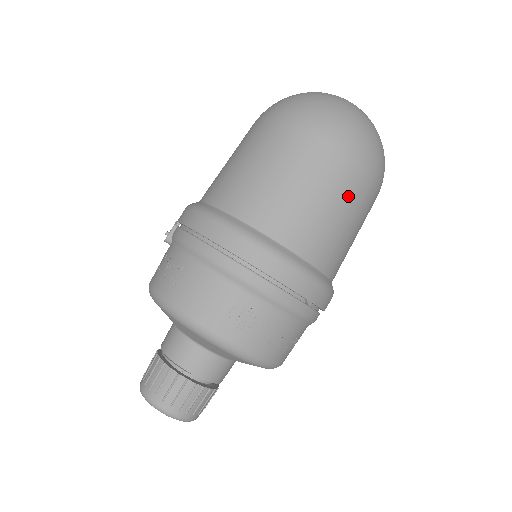
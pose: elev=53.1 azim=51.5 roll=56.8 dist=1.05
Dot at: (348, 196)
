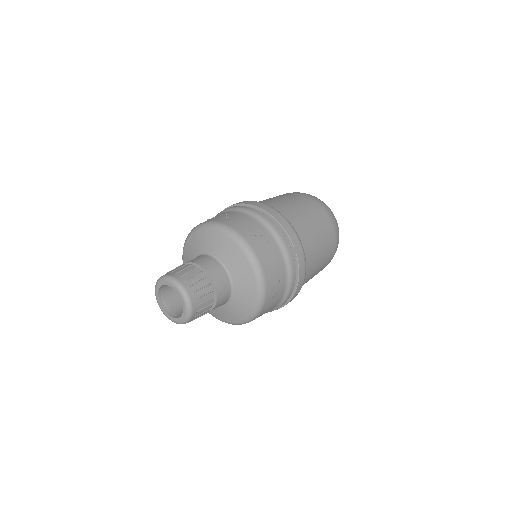
Dot at: (322, 224)
